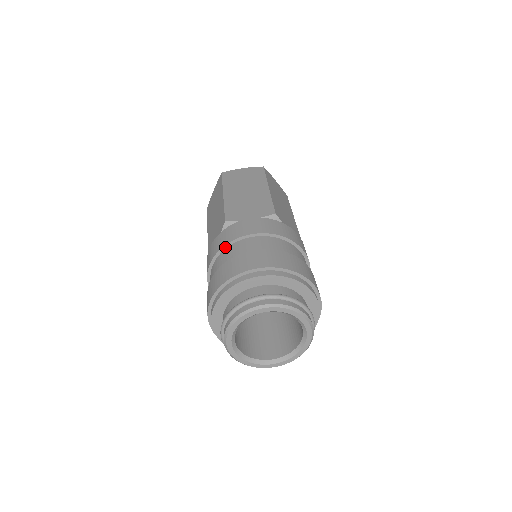
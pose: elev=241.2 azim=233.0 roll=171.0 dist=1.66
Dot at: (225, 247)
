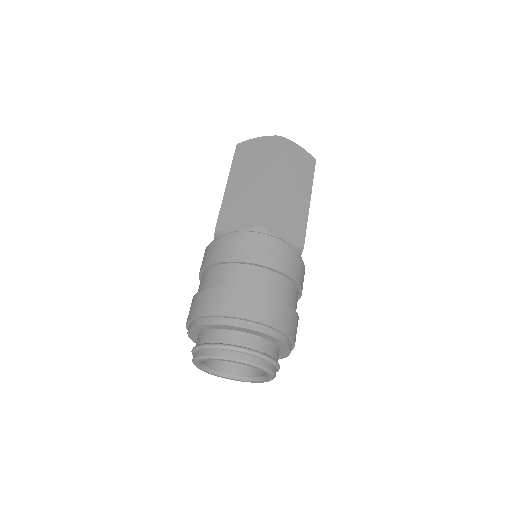
Dot at: (251, 264)
